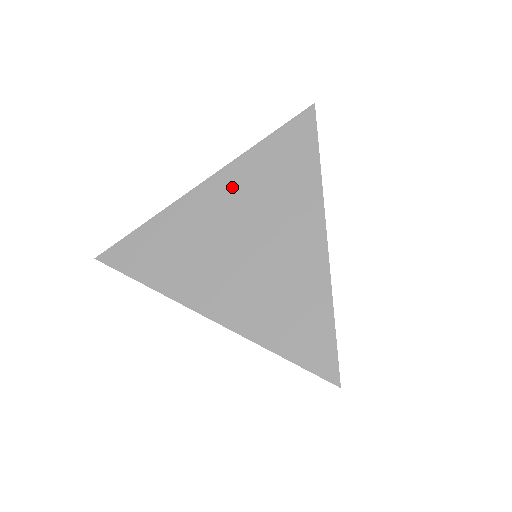
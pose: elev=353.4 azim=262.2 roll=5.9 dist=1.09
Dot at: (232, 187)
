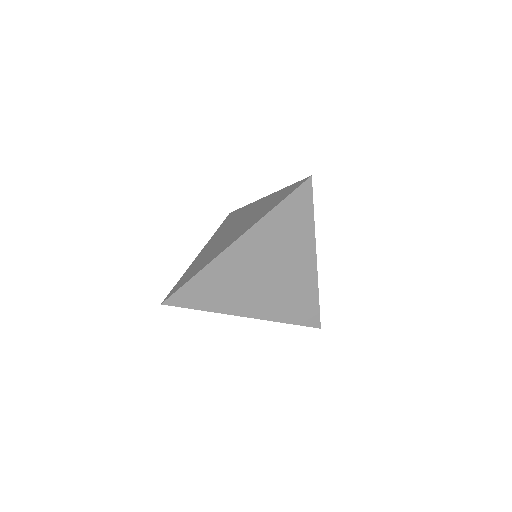
Dot at: (256, 242)
